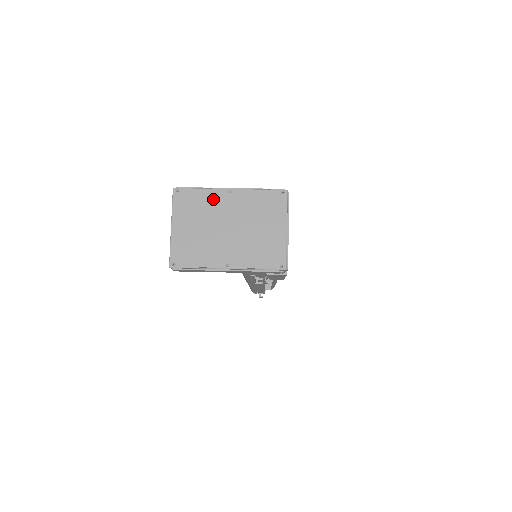
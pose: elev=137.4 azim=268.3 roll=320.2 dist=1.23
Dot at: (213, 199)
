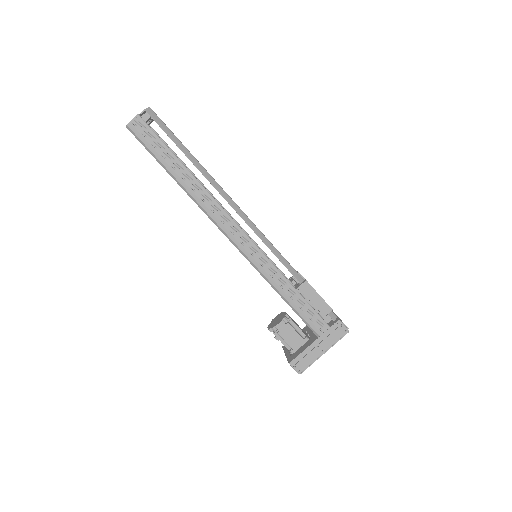
Dot at: occluded
